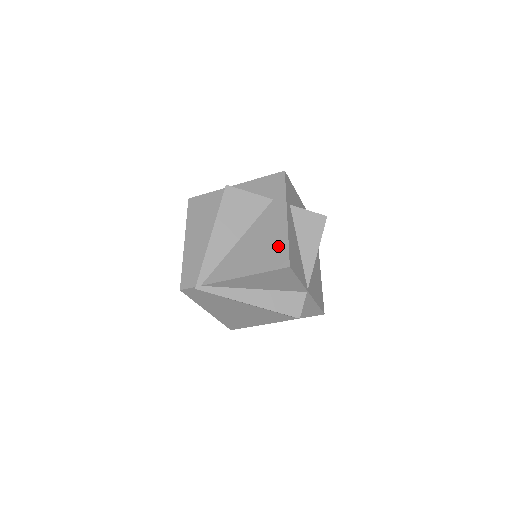
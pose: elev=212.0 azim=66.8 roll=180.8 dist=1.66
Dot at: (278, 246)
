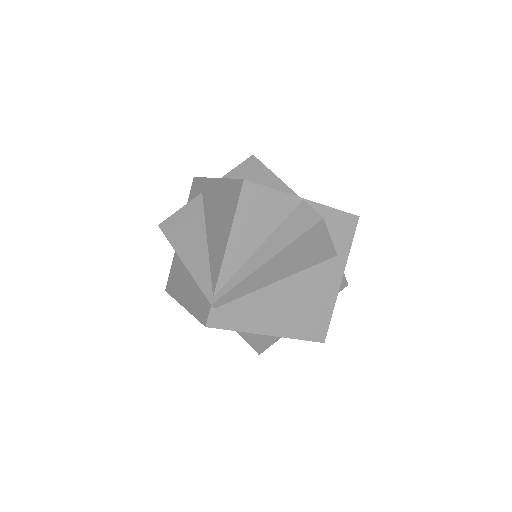
Dot at: (227, 191)
